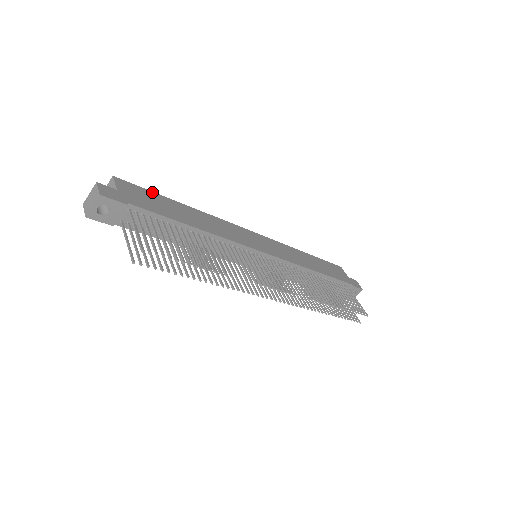
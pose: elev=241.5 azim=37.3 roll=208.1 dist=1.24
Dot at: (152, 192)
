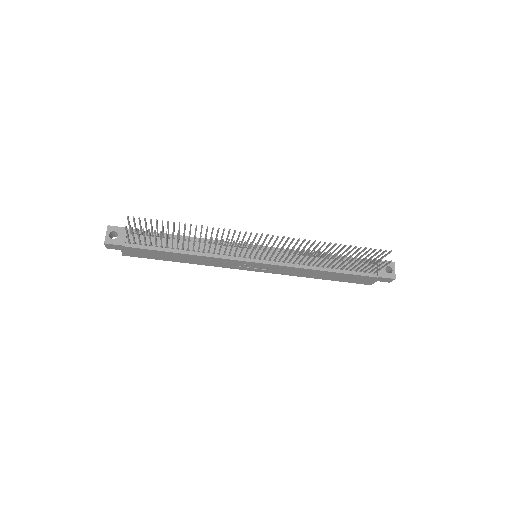
Dot at: occluded
